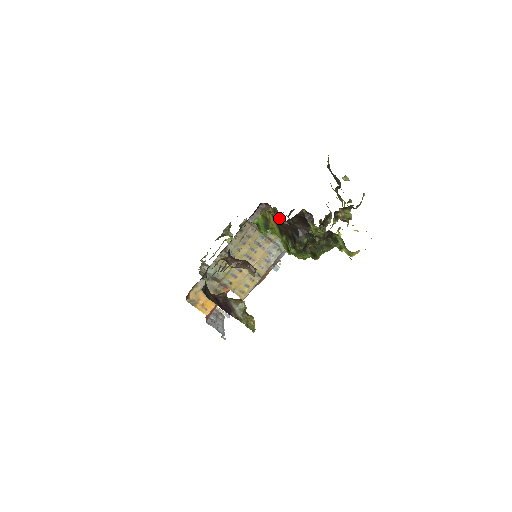
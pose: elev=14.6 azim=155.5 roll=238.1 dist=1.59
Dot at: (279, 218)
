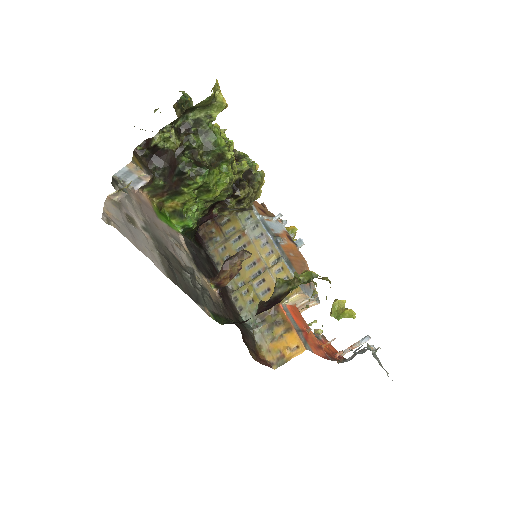
Dot at: (143, 183)
